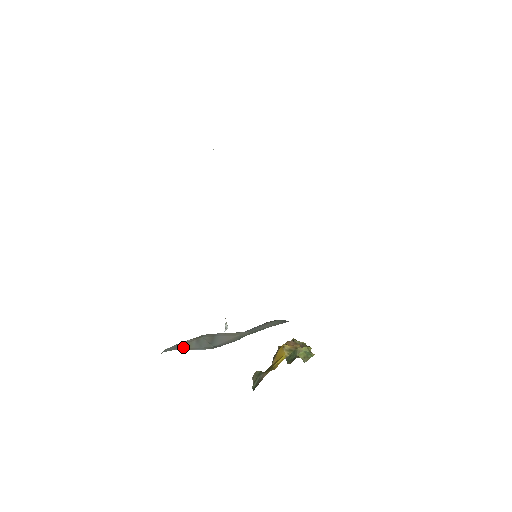
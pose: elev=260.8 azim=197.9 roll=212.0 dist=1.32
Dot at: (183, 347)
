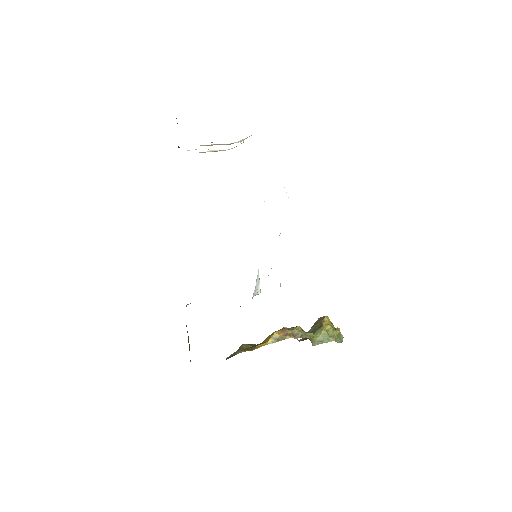
Dot at: occluded
